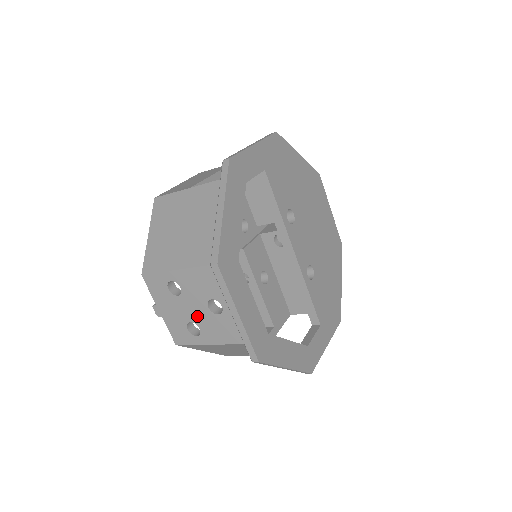
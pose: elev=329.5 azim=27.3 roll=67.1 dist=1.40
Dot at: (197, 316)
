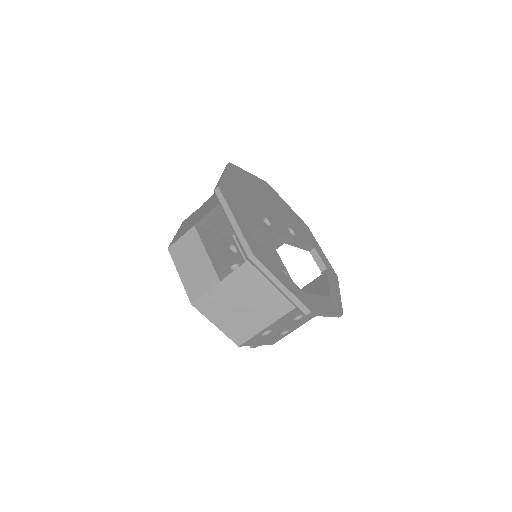
Dot at: (286, 328)
